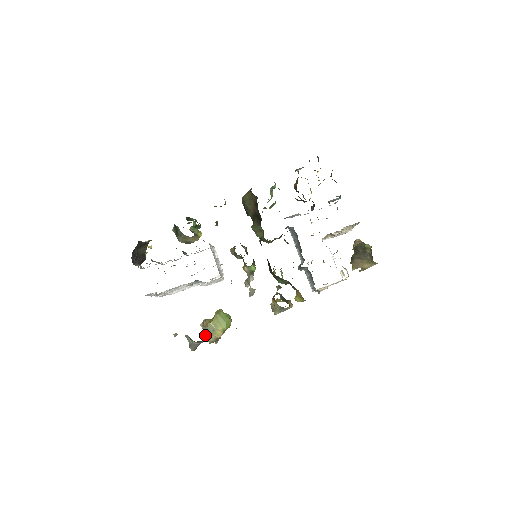
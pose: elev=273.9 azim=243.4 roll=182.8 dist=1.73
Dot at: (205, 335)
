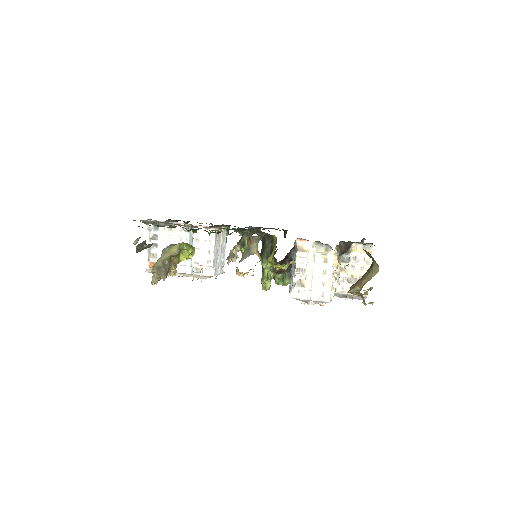
Dot at: occluded
